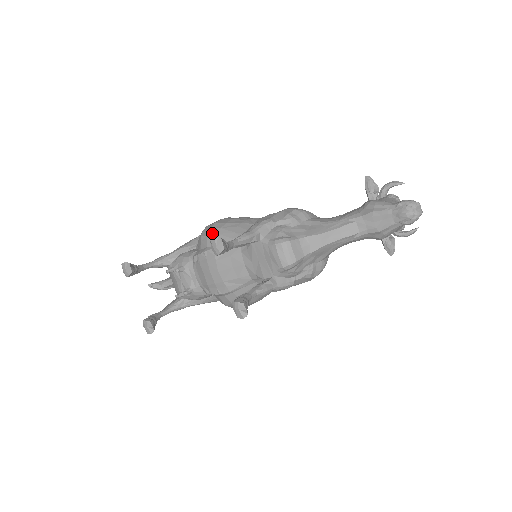
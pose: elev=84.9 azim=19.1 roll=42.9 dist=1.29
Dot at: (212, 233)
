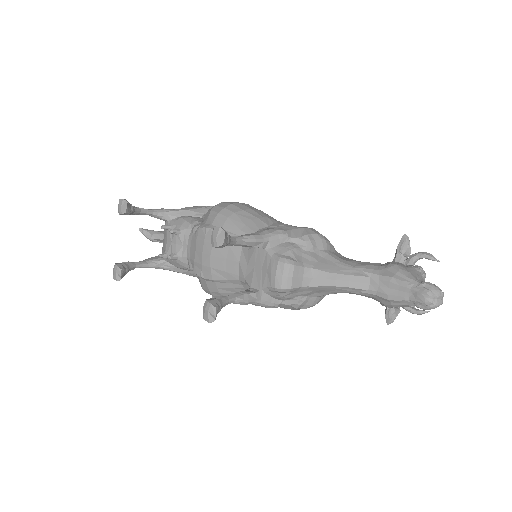
Dot at: (223, 213)
